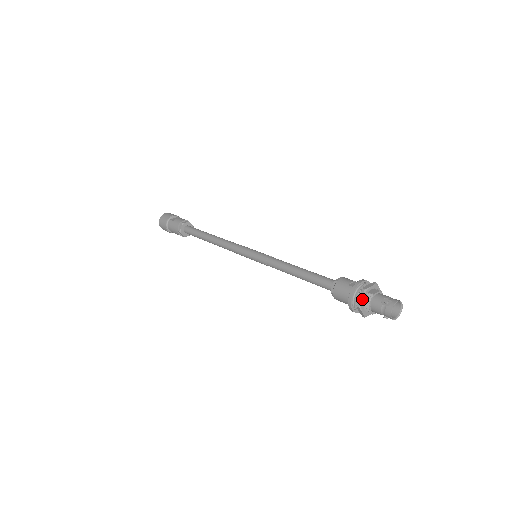
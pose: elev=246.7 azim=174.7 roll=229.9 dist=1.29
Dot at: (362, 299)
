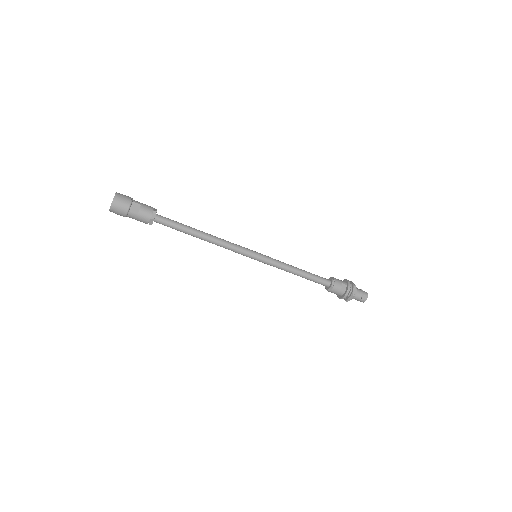
Dot at: (351, 299)
